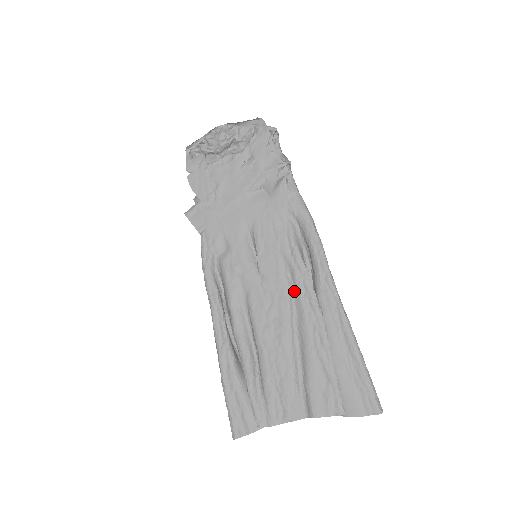
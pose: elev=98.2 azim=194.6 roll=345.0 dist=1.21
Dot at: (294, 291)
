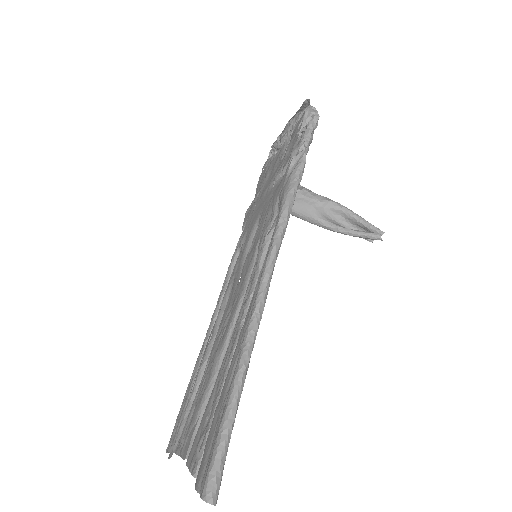
Dot at: occluded
